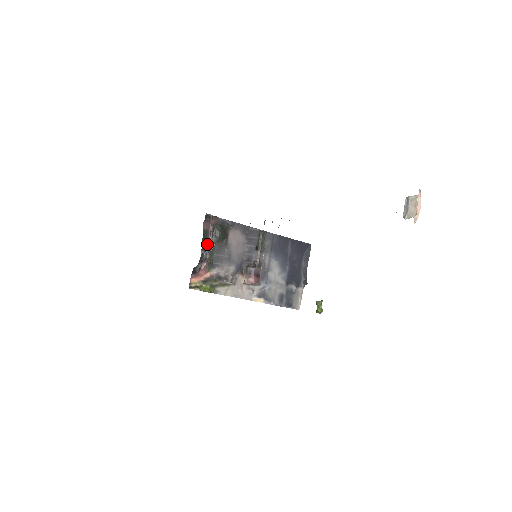
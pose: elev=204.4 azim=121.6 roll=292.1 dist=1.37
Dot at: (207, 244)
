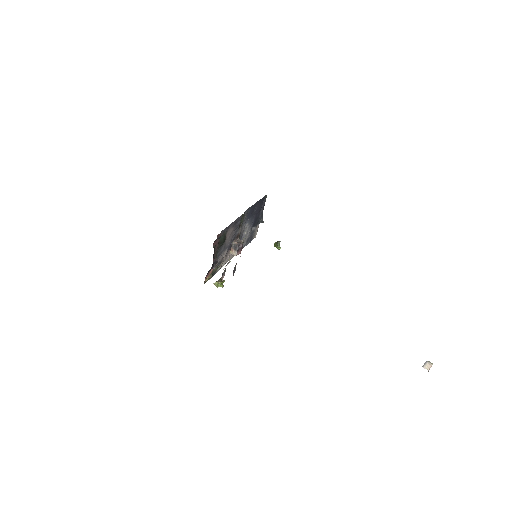
Dot at: (214, 253)
